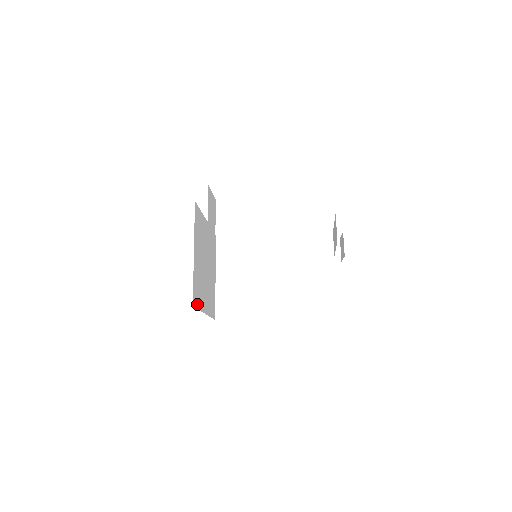
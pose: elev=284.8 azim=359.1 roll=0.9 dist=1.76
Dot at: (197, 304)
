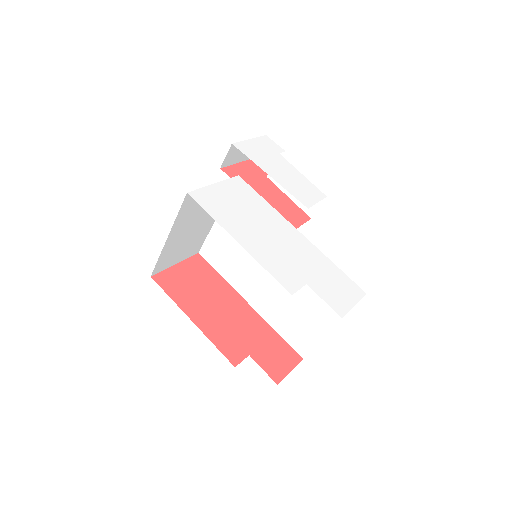
Dot at: occluded
